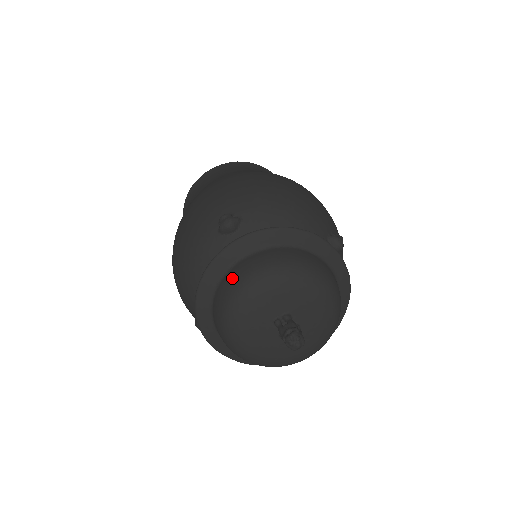
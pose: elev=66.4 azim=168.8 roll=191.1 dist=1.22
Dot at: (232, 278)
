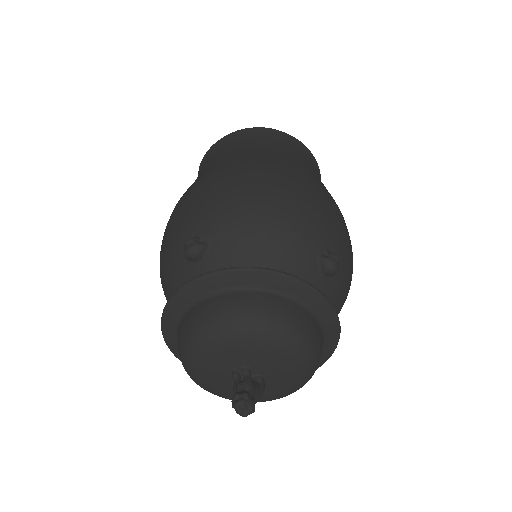
Dot at: (186, 324)
